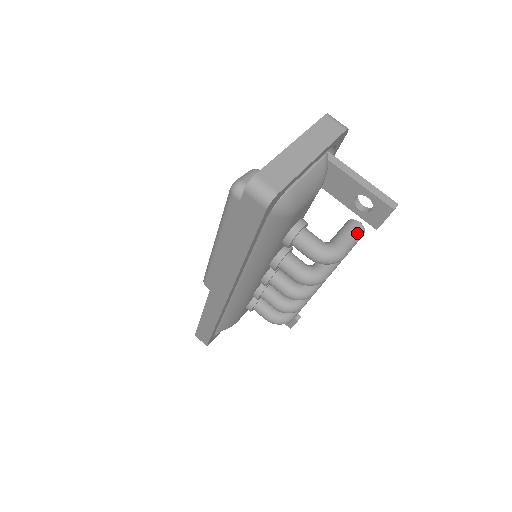
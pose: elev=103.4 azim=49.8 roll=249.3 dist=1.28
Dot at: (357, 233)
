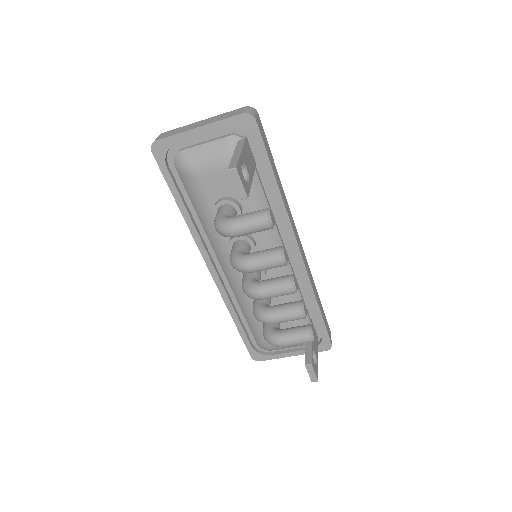
Dot at: (255, 216)
